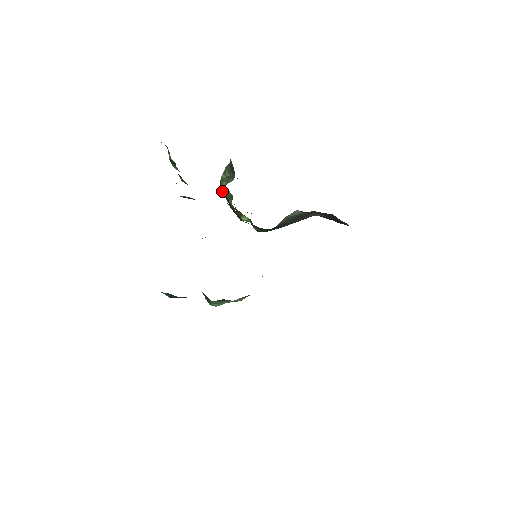
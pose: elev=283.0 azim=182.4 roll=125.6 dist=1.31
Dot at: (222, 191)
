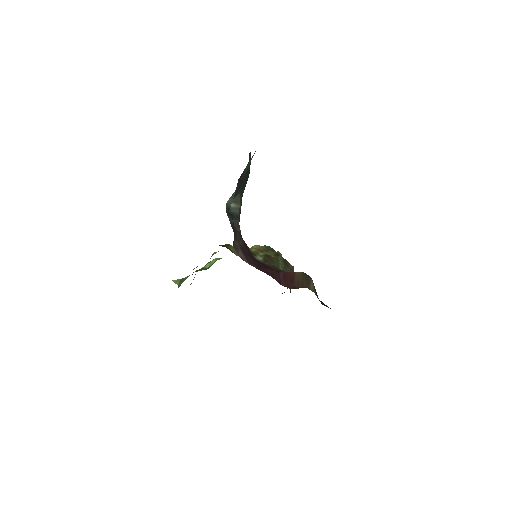
Dot at: occluded
